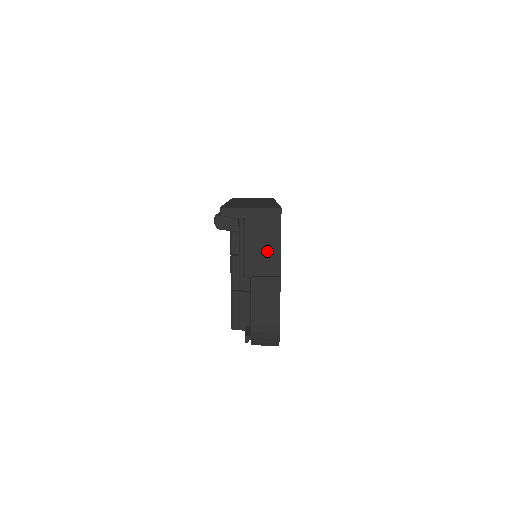
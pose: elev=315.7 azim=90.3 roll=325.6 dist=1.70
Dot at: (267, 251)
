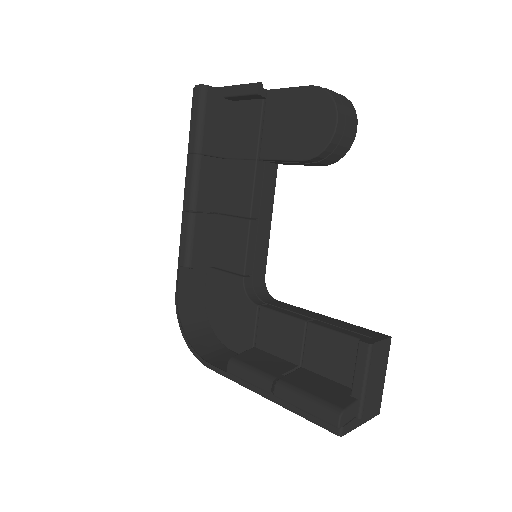
Dot at: occluded
